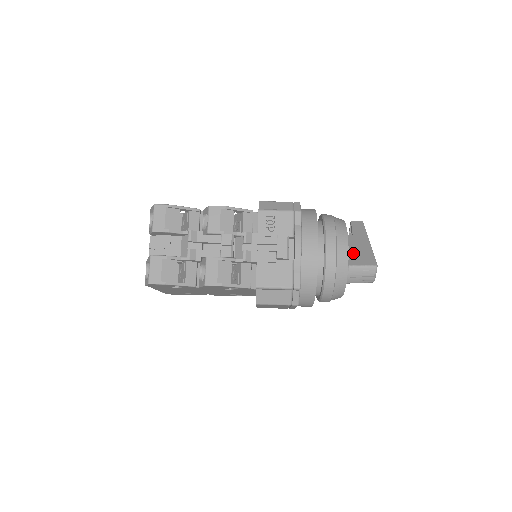
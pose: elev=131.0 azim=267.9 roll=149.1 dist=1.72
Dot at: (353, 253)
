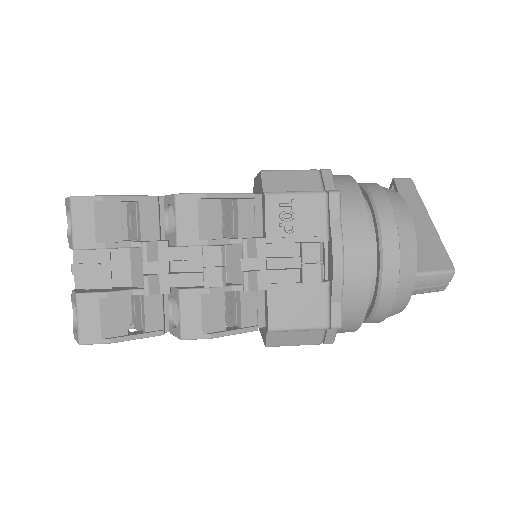
Dot at: occluded
